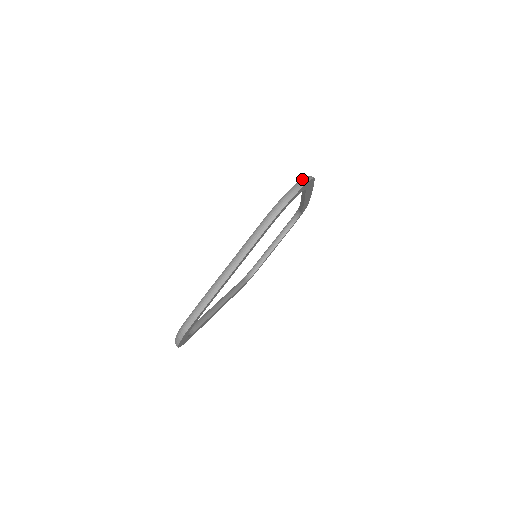
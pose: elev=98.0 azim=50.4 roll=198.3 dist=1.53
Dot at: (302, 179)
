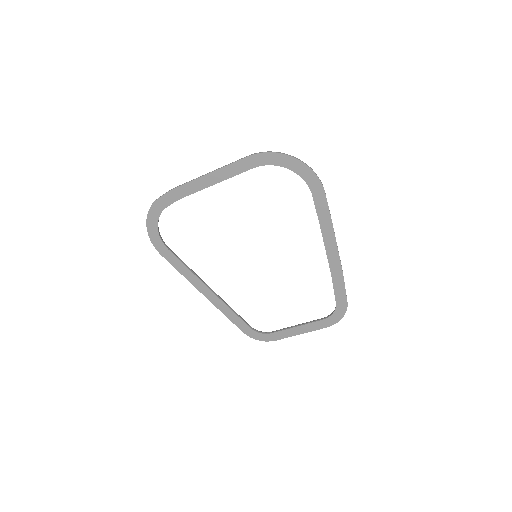
Dot at: (307, 165)
